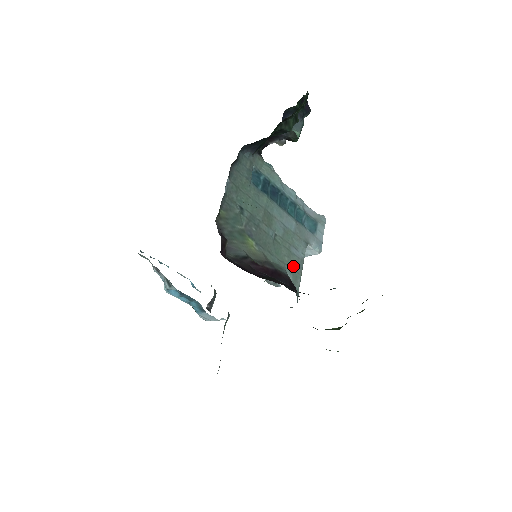
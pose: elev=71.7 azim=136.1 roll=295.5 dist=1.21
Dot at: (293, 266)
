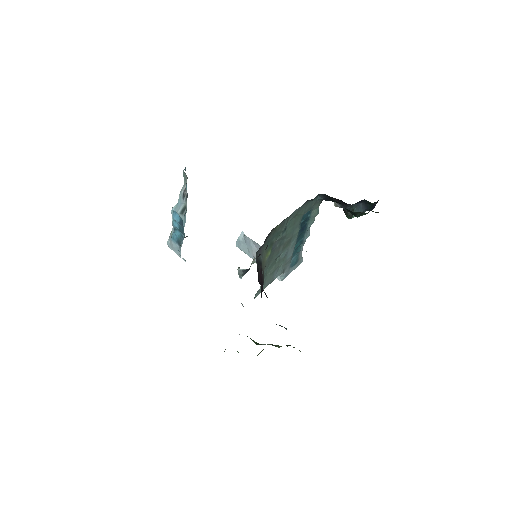
Dot at: (267, 281)
